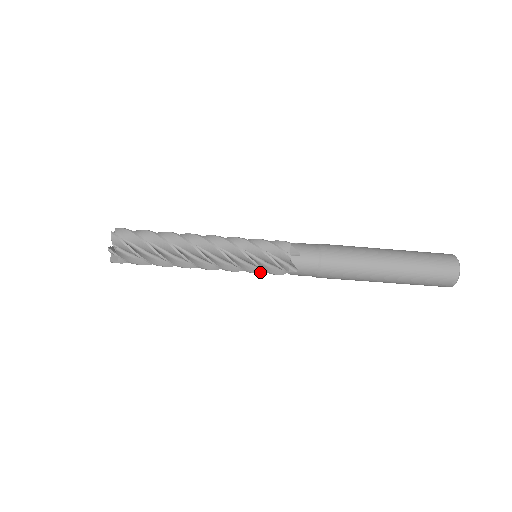
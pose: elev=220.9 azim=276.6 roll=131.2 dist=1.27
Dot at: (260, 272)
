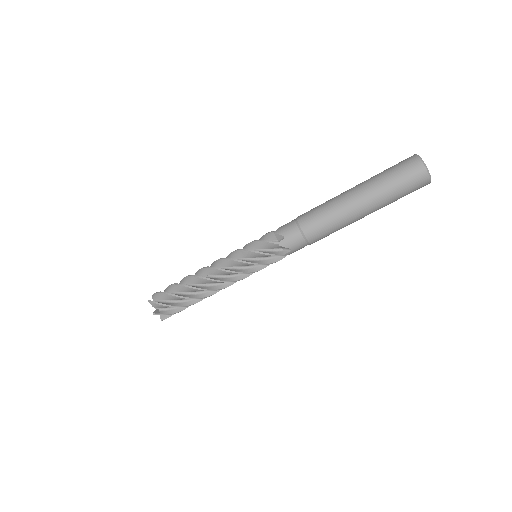
Dot at: occluded
